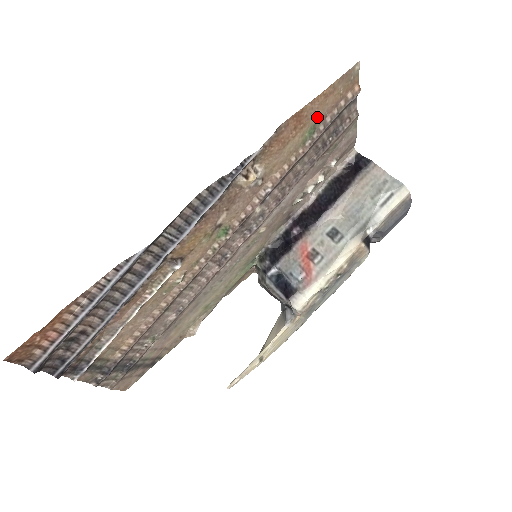
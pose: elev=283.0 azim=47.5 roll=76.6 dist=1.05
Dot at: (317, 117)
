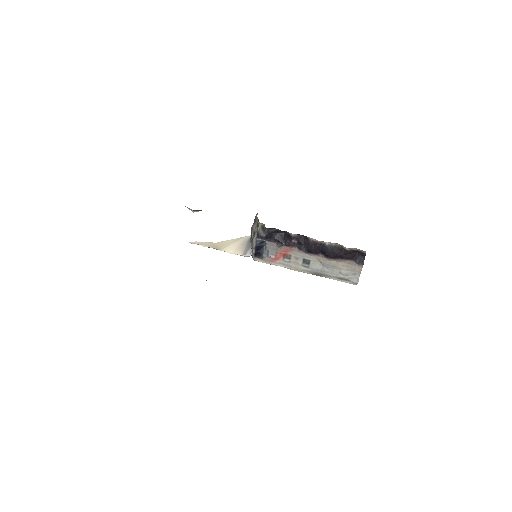
Dot at: occluded
